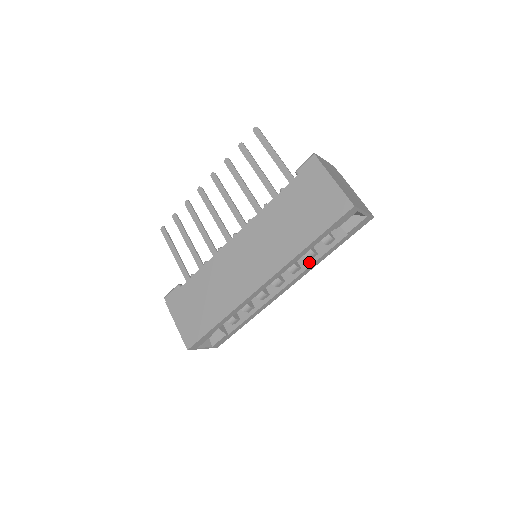
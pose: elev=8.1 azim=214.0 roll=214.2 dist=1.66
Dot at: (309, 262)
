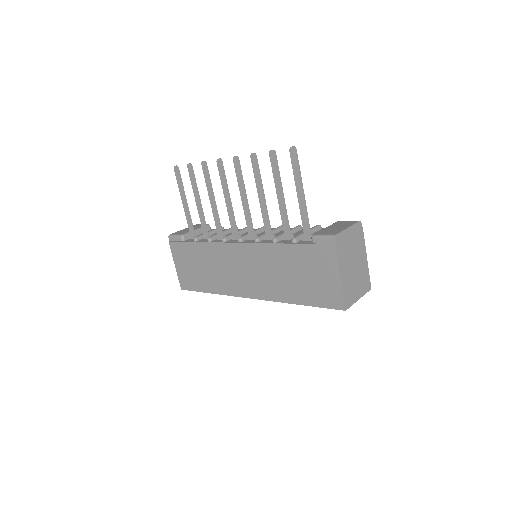
Dot at: occluded
